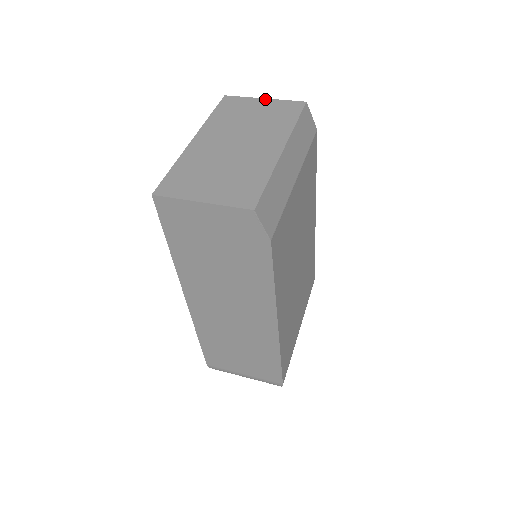
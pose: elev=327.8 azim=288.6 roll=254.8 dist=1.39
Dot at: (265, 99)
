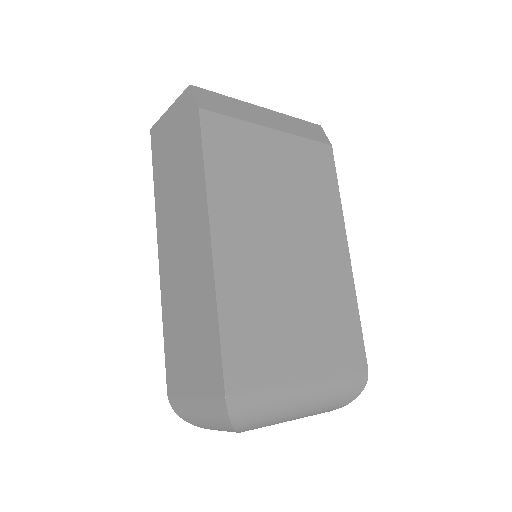
Dot at: occluded
